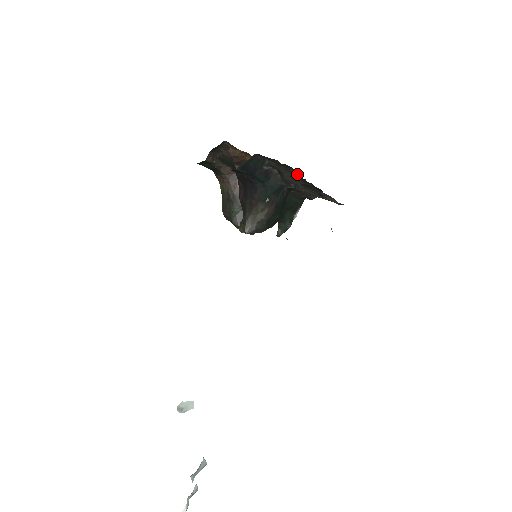
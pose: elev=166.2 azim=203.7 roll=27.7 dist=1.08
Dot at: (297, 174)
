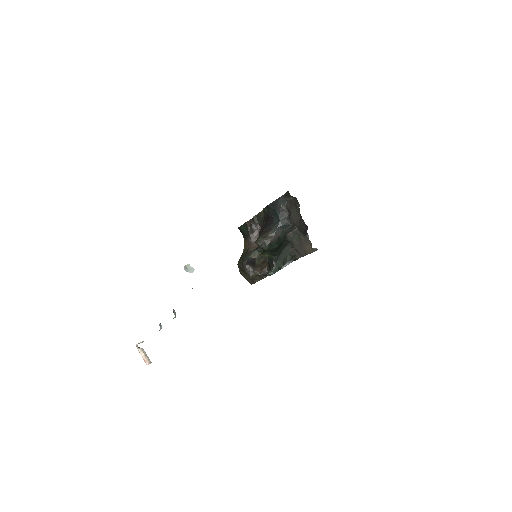
Dot at: occluded
